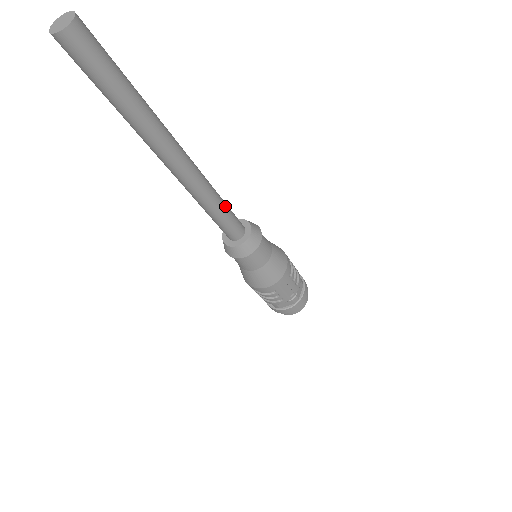
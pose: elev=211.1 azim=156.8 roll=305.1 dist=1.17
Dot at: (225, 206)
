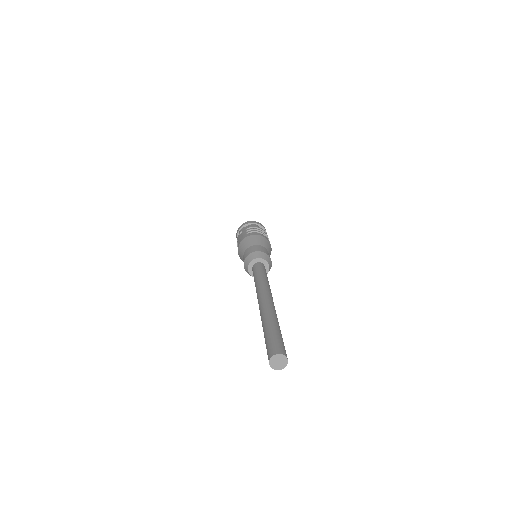
Dot at: occluded
